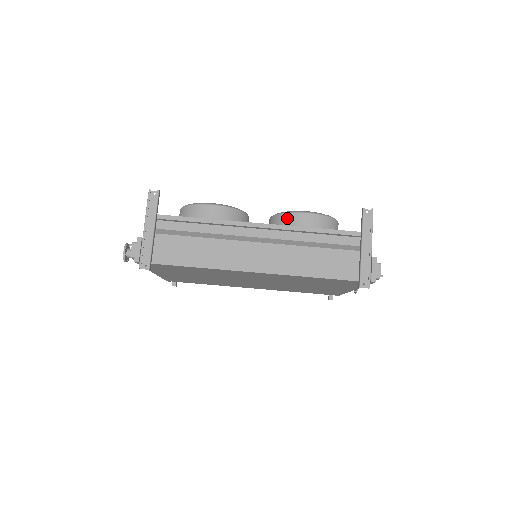
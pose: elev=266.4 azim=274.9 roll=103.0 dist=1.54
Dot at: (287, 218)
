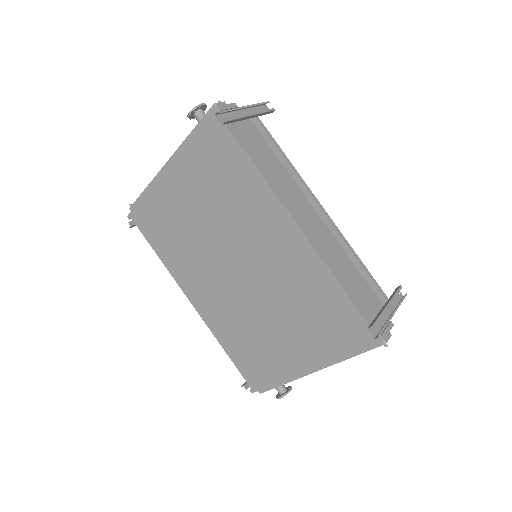
Dot at: occluded
